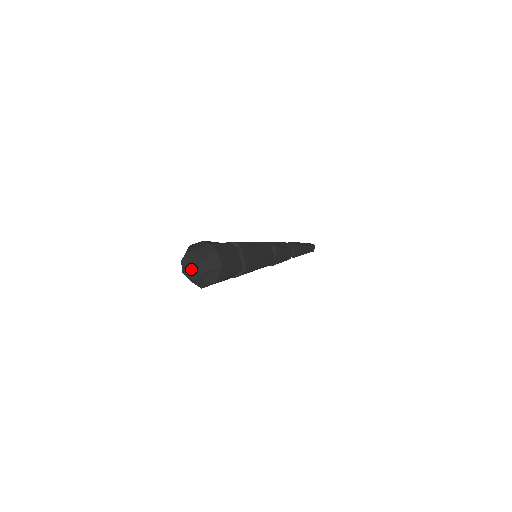
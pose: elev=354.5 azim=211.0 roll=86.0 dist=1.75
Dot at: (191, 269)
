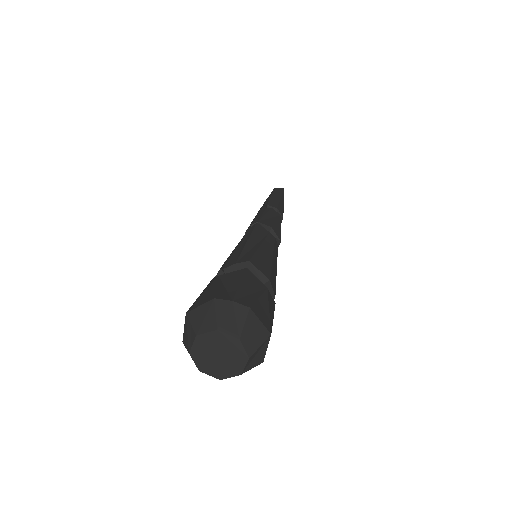
Dot at: (217, 361)
